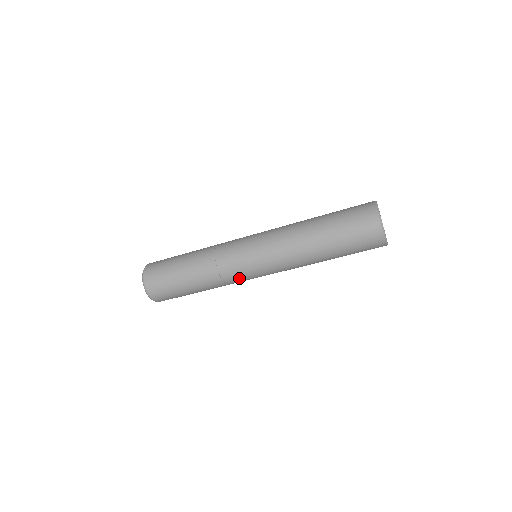
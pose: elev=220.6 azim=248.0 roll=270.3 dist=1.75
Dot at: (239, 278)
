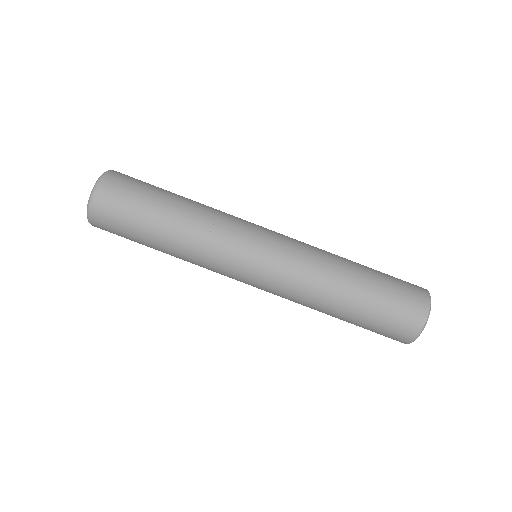
Dot at: (239, 224)
